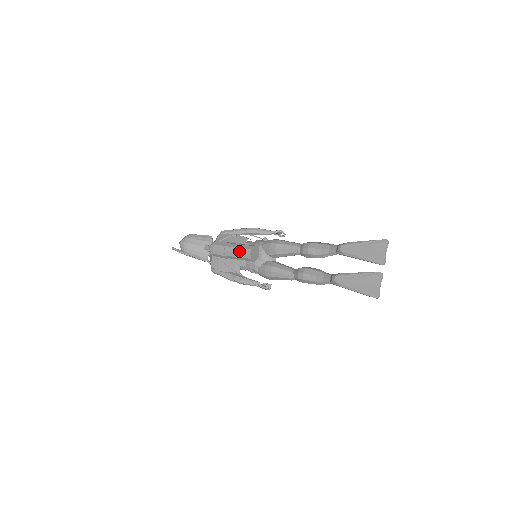
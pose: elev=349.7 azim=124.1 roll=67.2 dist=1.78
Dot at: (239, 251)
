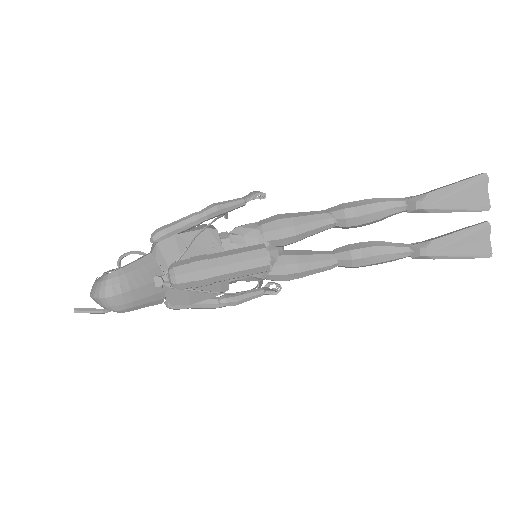
Dot at: (245, 267)
